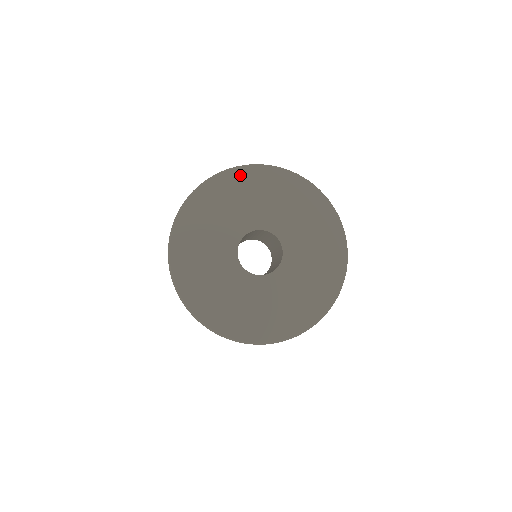
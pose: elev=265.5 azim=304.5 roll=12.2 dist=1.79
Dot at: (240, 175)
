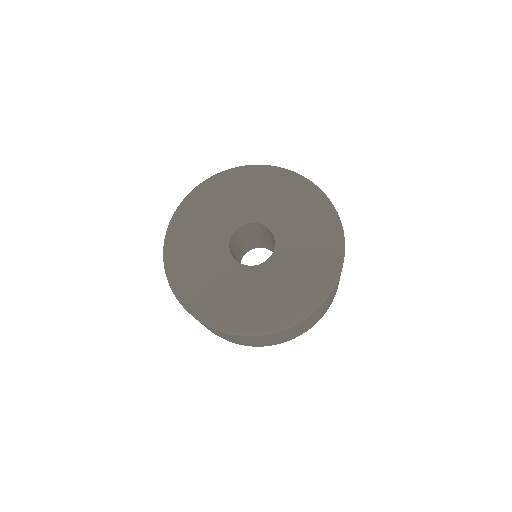
Dot at: (180, 219)
